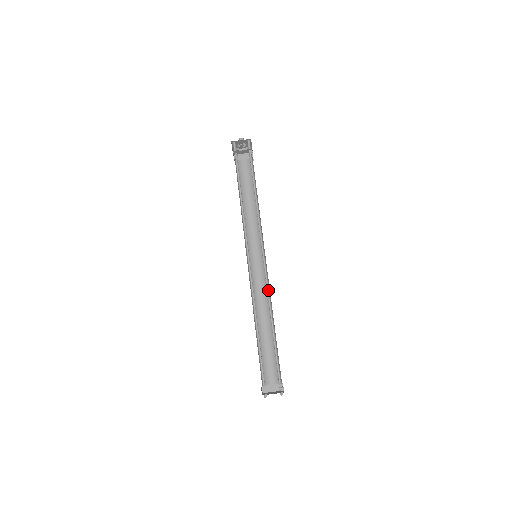
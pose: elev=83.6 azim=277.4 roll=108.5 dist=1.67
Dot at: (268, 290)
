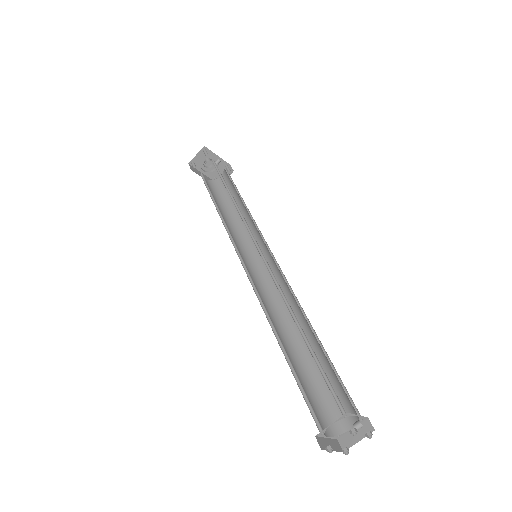
Dot at: (277, 284)
